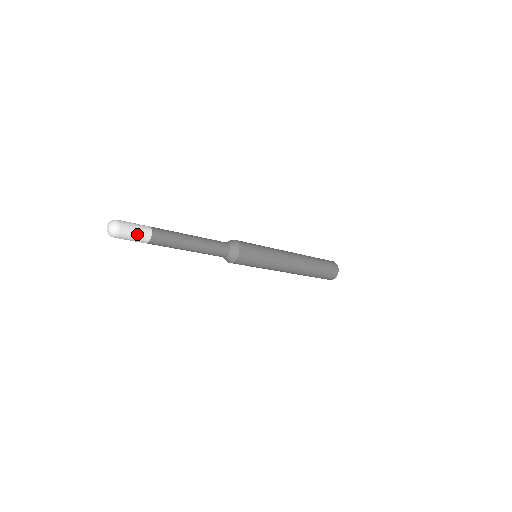
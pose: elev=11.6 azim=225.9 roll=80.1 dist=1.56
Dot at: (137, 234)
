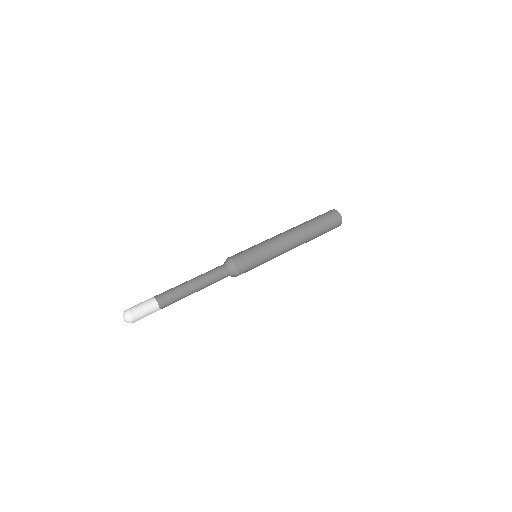
Dot at: (146, 310)
